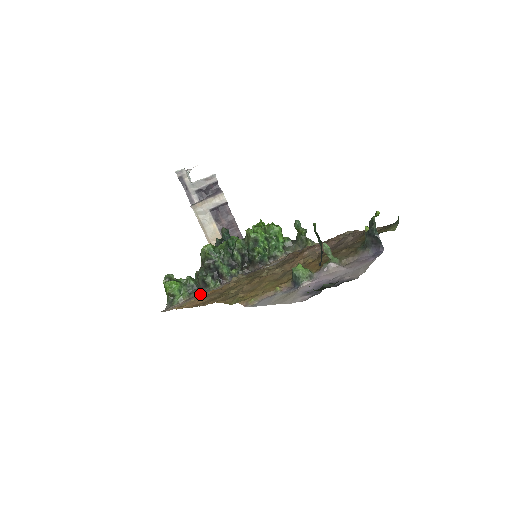
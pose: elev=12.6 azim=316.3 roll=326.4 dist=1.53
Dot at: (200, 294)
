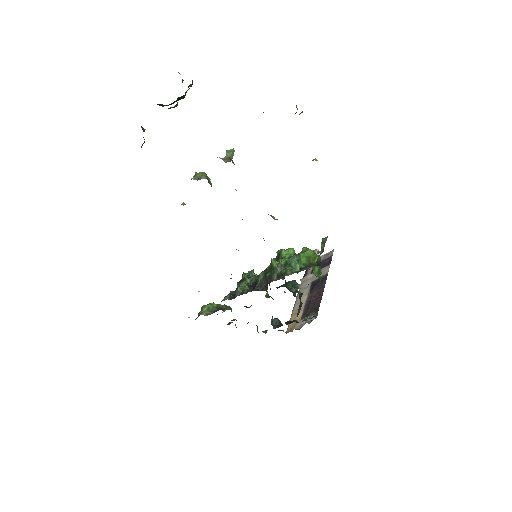
Dot at: occluded
